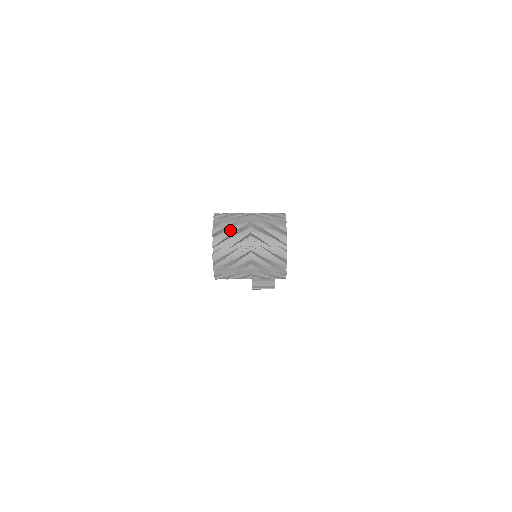
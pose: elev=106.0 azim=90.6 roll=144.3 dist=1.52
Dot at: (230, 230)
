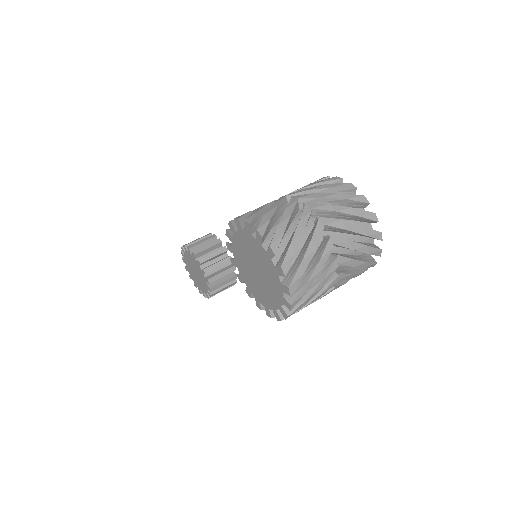
Dot at: (295, 235)
